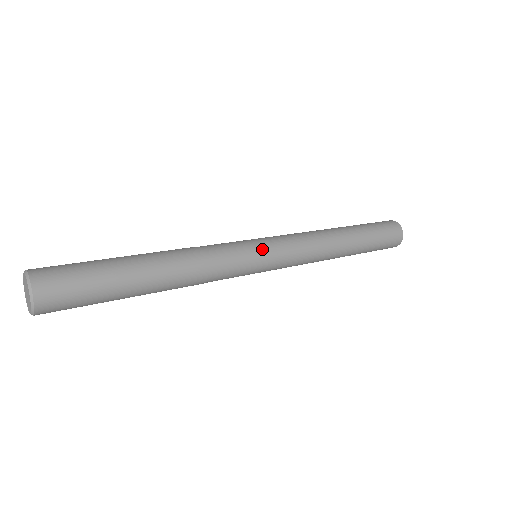
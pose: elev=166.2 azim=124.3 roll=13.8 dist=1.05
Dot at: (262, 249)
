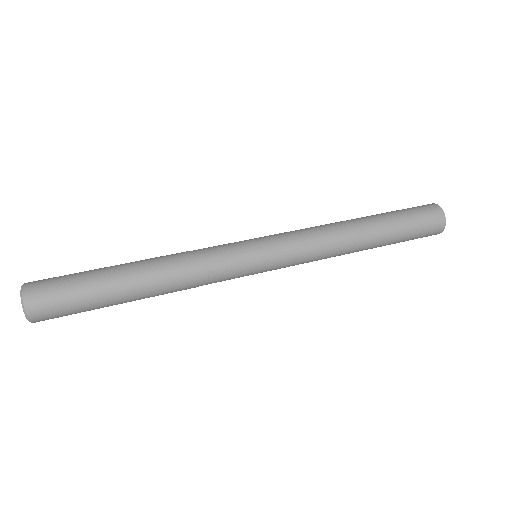
Dot at: (260, 266)
